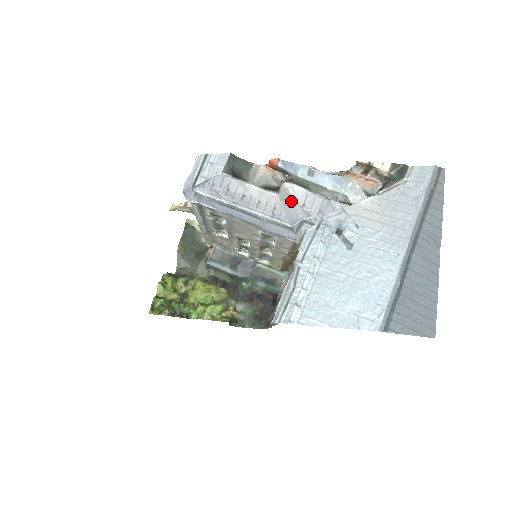
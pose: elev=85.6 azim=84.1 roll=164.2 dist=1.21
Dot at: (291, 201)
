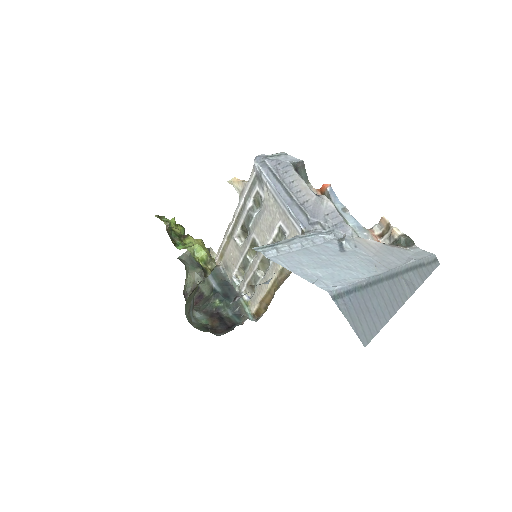
Dot at: (321, 207)
